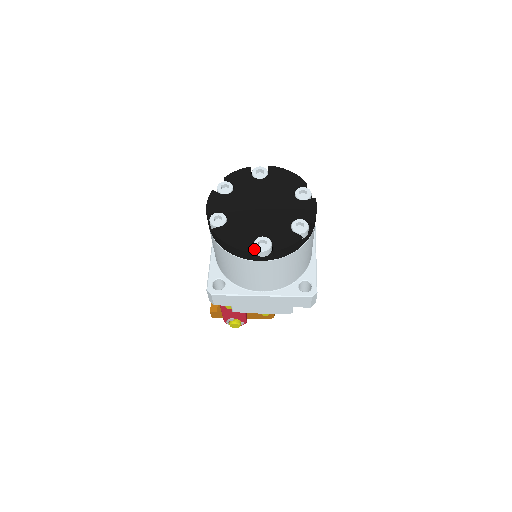
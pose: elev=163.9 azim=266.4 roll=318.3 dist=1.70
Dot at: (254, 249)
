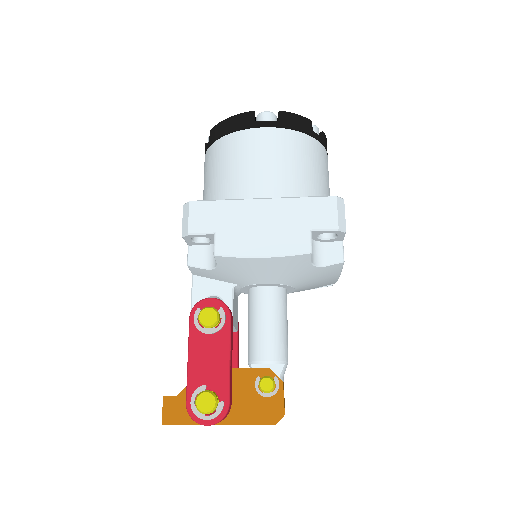
Dot at: occluded
